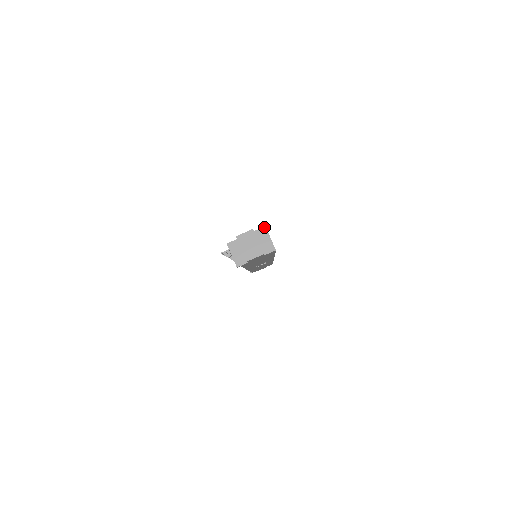
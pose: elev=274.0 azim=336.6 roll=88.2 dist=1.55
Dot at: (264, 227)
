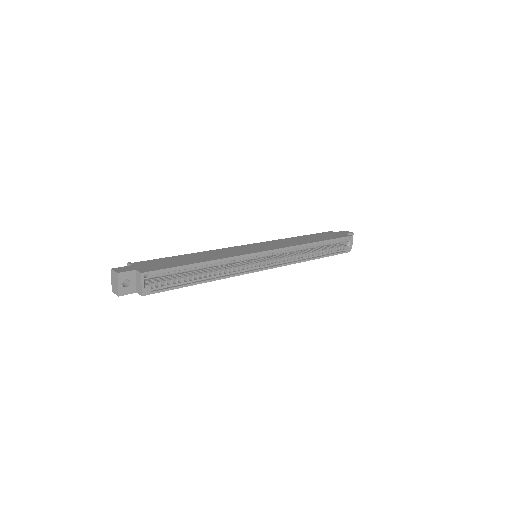
Dot at: (140, 273)
